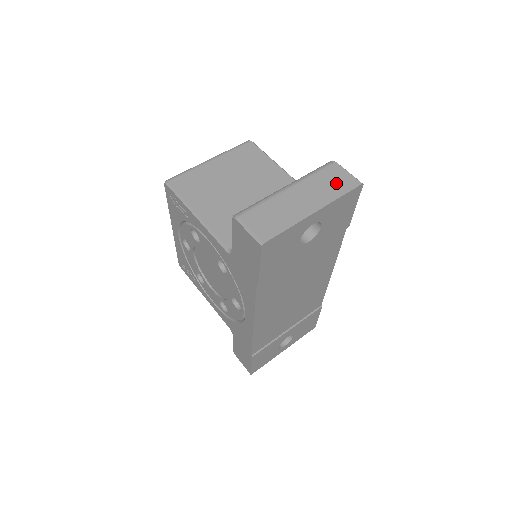
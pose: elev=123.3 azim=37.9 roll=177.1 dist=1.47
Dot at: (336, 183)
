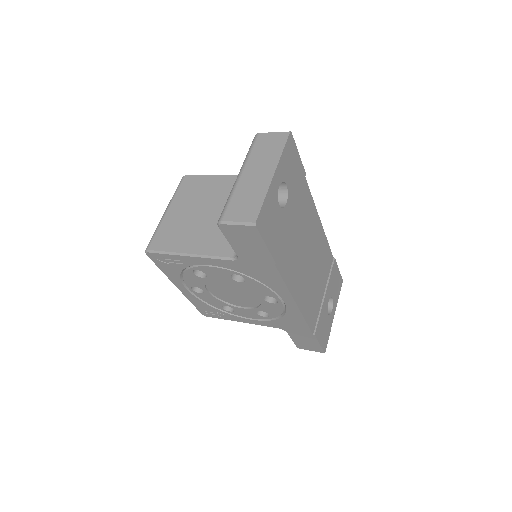
Dot at: (271, 146)
